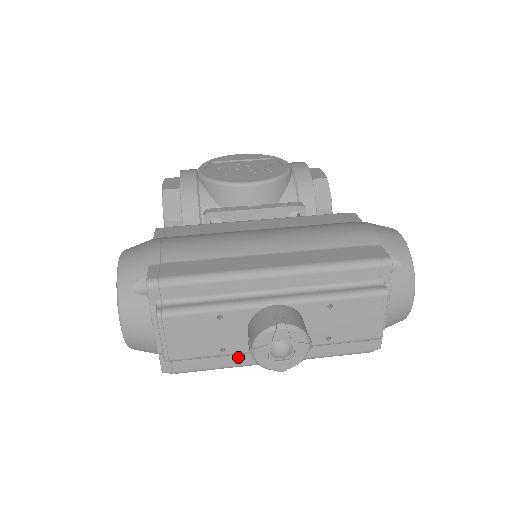
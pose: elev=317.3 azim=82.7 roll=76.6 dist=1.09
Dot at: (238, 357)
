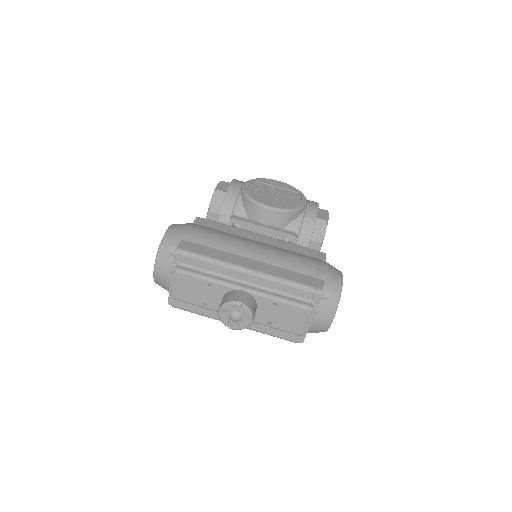
Dot at: (214, 313)
